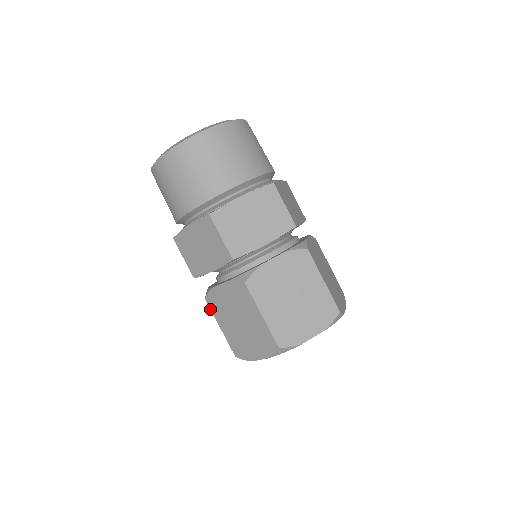
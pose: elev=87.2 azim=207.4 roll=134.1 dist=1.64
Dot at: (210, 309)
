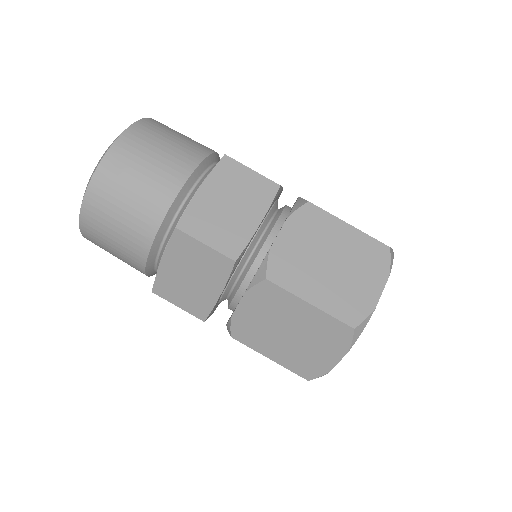
Dot at: occluded
